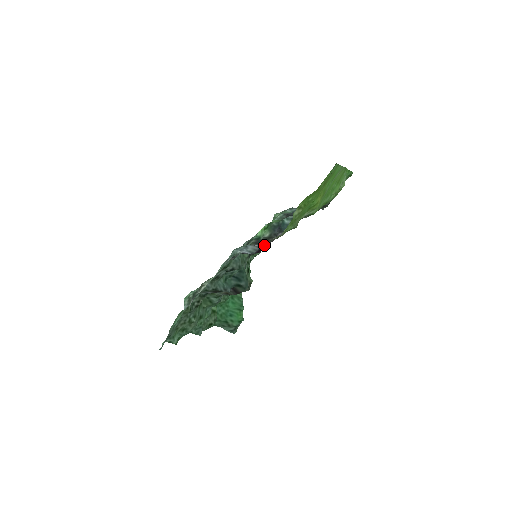
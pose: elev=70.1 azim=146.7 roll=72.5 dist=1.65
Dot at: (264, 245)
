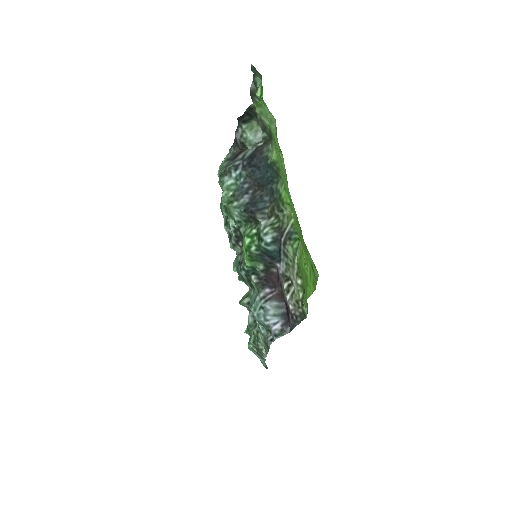
Dot at: (287, 310)
